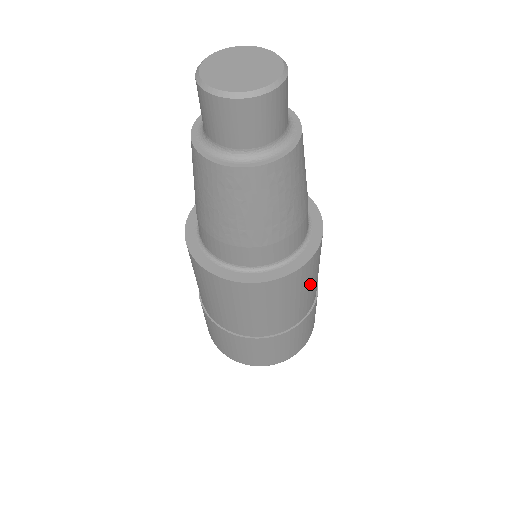
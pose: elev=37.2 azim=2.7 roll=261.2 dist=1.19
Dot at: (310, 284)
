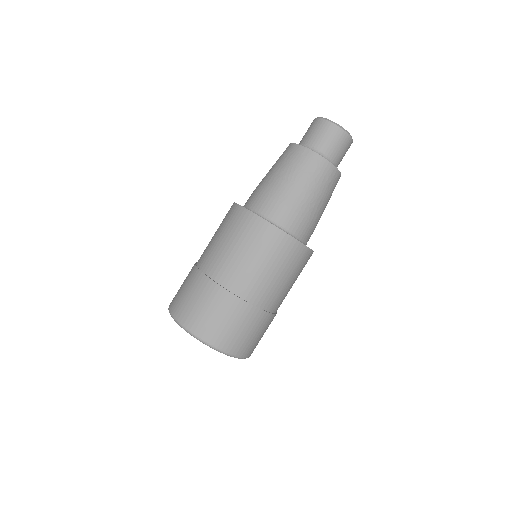
Dot at: occluded
